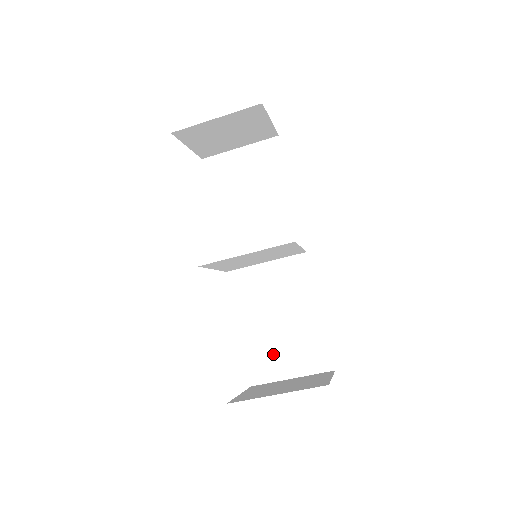
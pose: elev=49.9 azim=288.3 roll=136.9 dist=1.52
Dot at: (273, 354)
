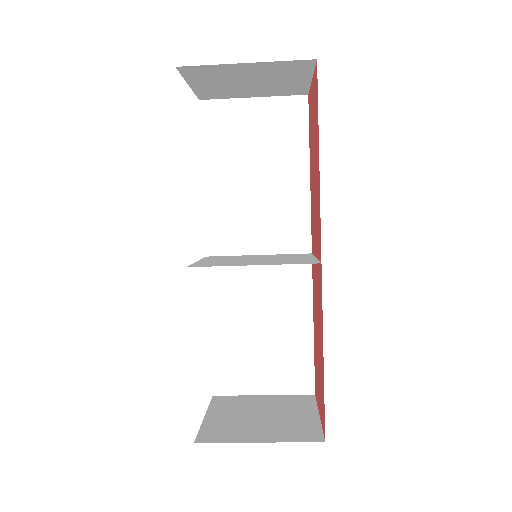
Dot at: (246, 364)
